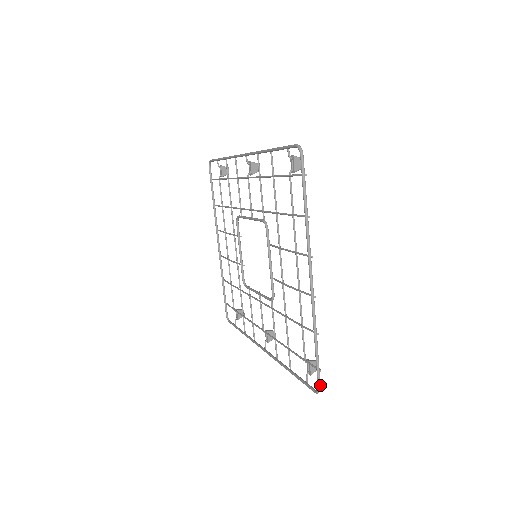
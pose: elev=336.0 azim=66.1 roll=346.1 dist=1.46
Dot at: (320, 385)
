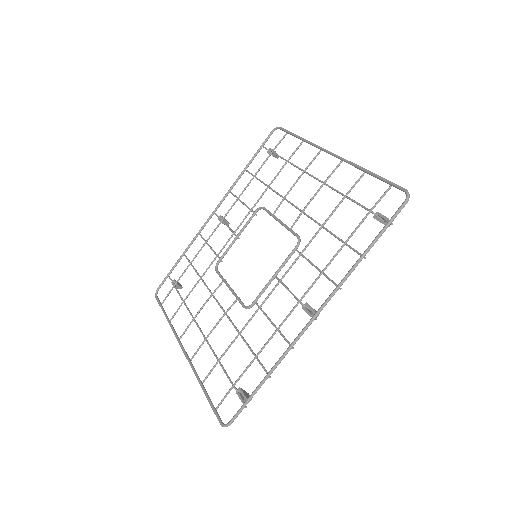
Dot at: (404, 189)
